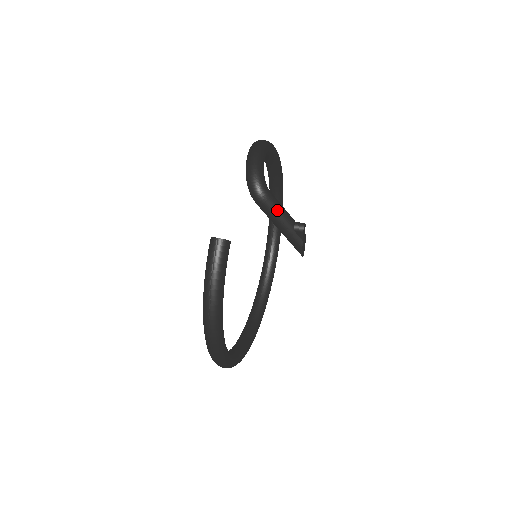
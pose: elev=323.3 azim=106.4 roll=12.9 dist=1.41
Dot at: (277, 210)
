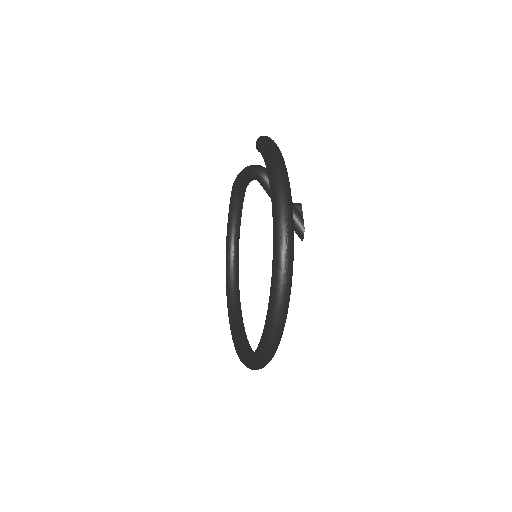
Dot at: occluded
